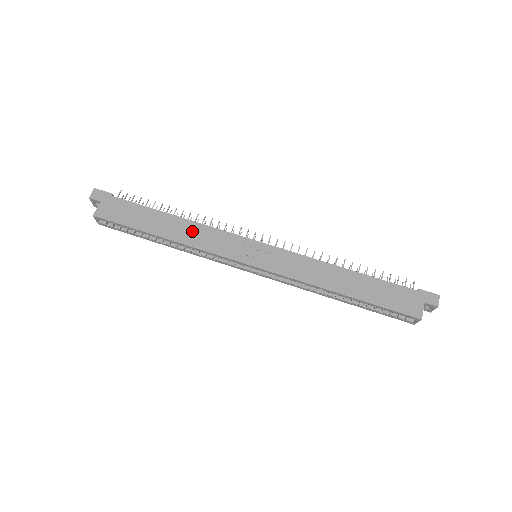
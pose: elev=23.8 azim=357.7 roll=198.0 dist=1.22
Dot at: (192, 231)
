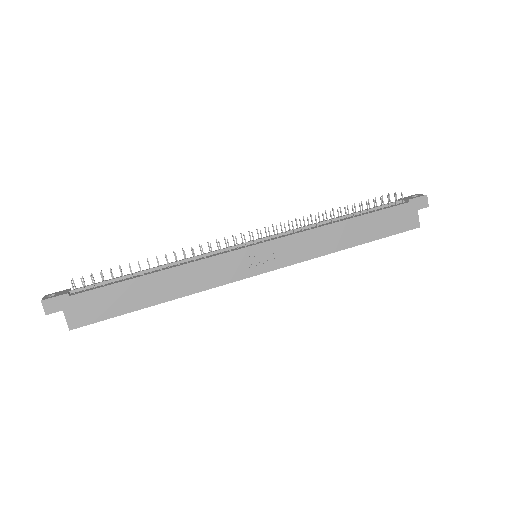
Dot at: (185, 277)
